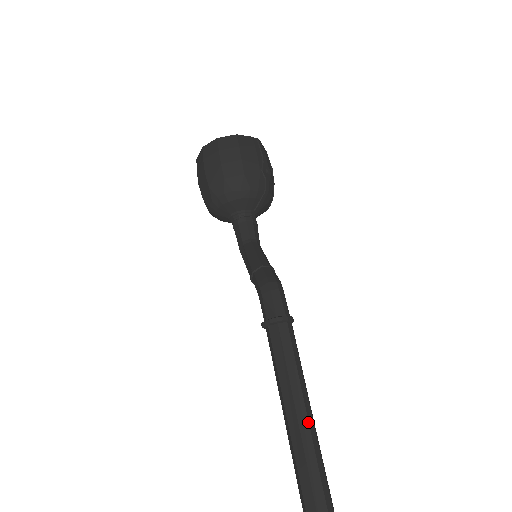
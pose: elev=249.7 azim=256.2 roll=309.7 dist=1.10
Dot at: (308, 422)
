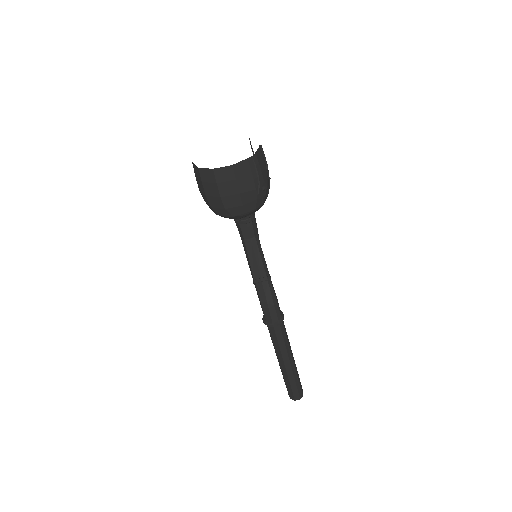
Dot at: (290, 364)
